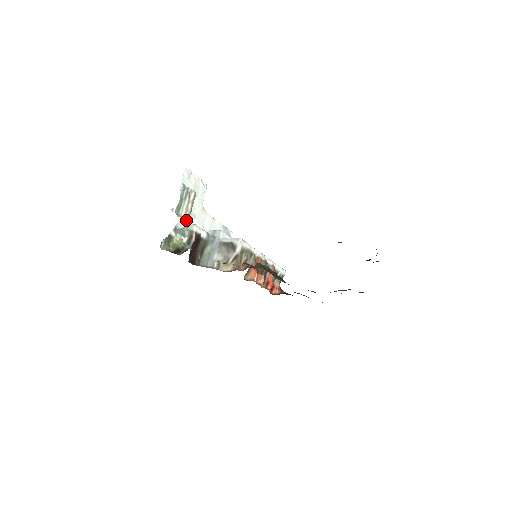
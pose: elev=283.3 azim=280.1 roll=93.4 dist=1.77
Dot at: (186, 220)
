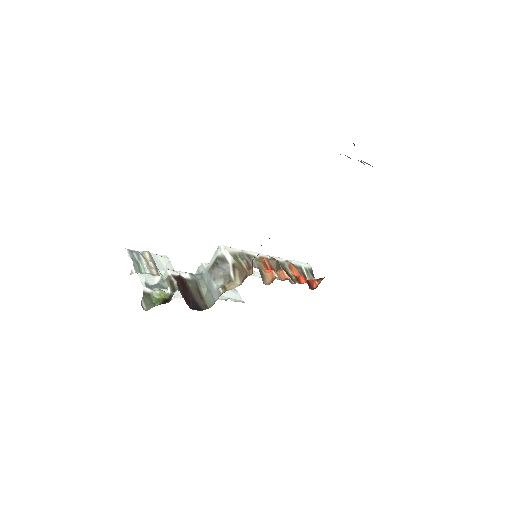
Dot at: (156, 275)
